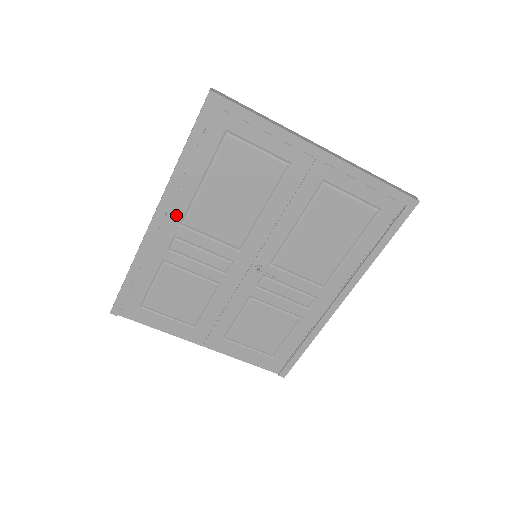
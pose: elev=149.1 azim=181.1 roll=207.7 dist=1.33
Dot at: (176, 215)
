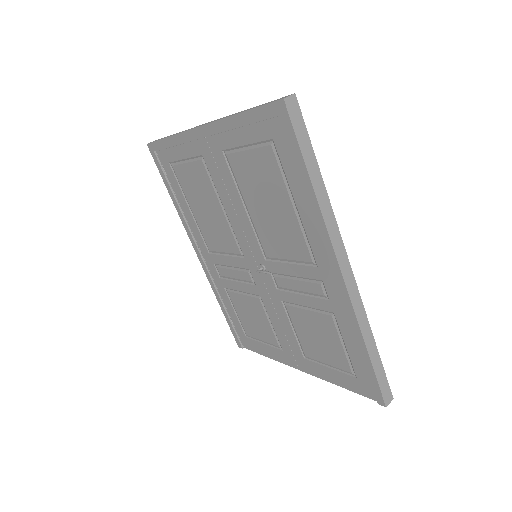
Dot at: (203, 246)
